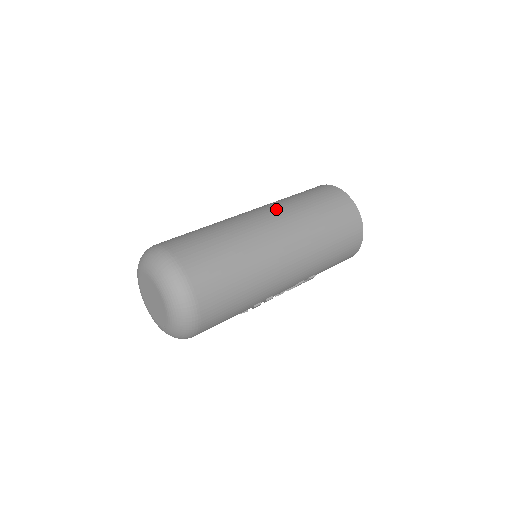
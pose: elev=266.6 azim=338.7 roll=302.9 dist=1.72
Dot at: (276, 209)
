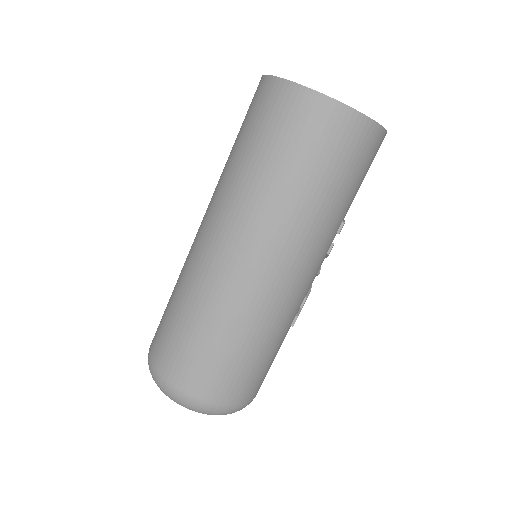
Dot at: (220, 211)
